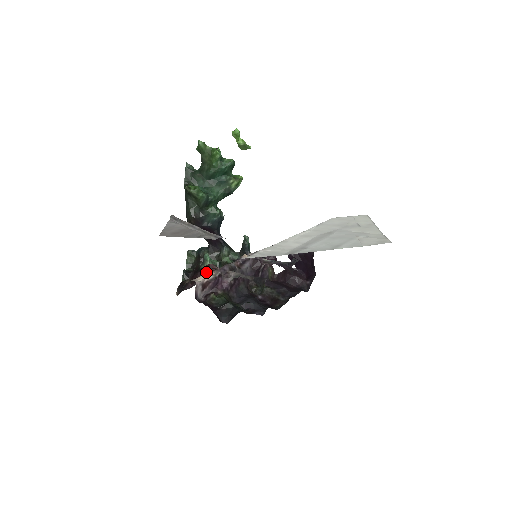
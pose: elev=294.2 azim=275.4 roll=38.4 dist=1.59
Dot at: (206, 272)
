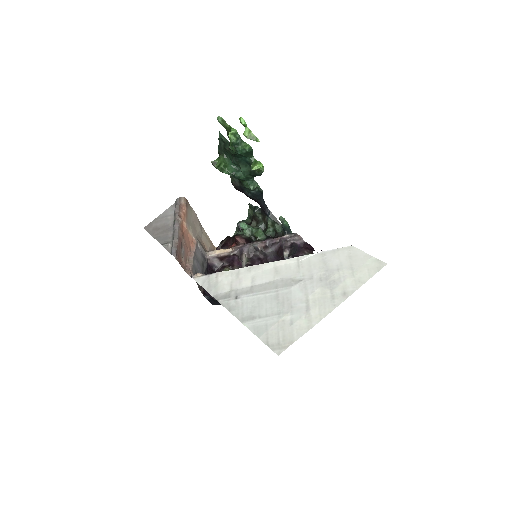
Dot at: (233, 243)
